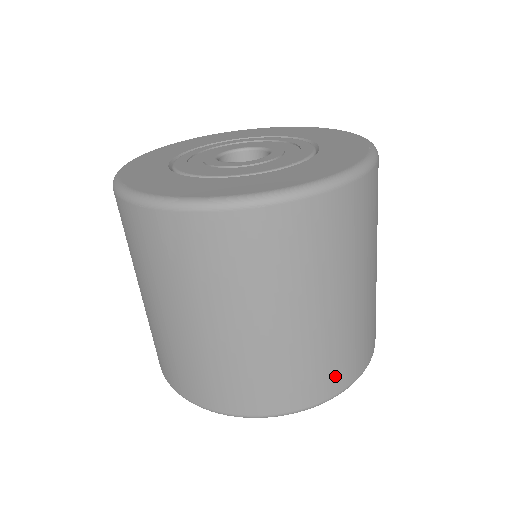
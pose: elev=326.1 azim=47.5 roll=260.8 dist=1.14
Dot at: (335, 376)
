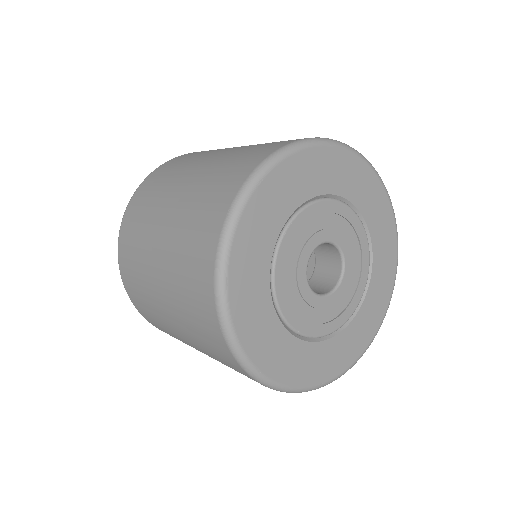
Dot at: occluded
